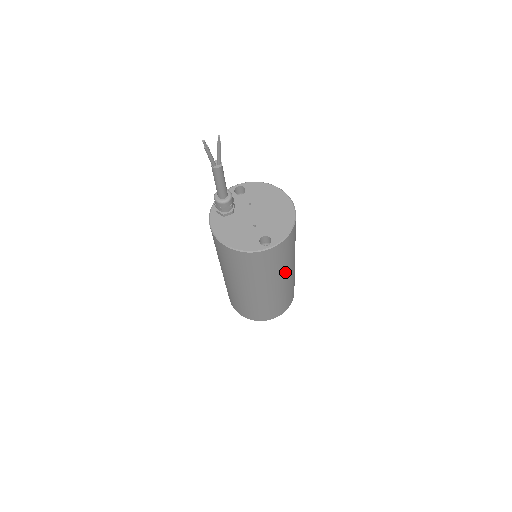
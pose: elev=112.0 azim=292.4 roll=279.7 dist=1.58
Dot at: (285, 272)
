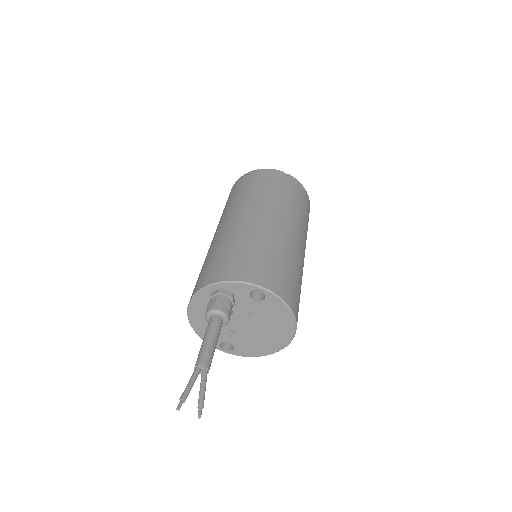
Dot at: occluded
